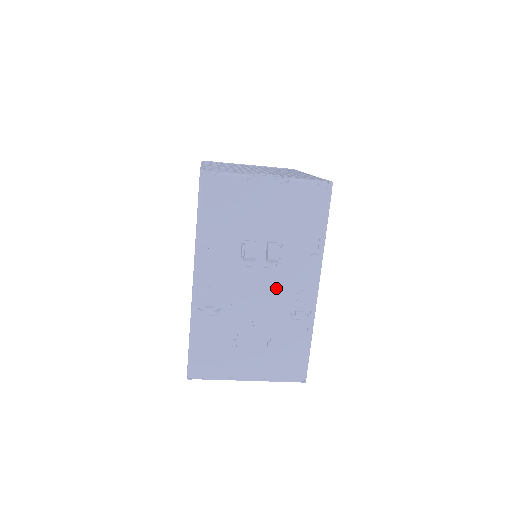
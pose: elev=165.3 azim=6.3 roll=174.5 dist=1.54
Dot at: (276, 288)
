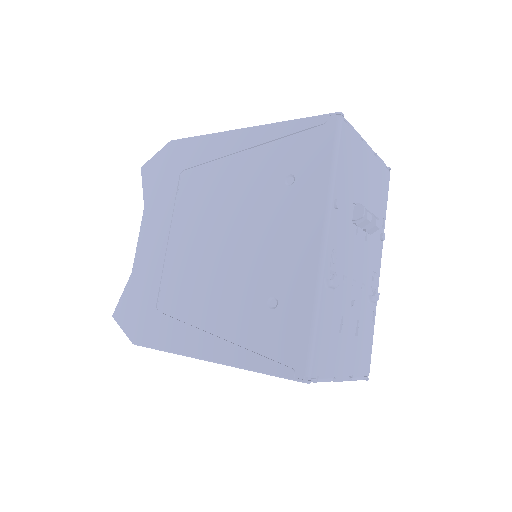
Dot at: (365, 264)
